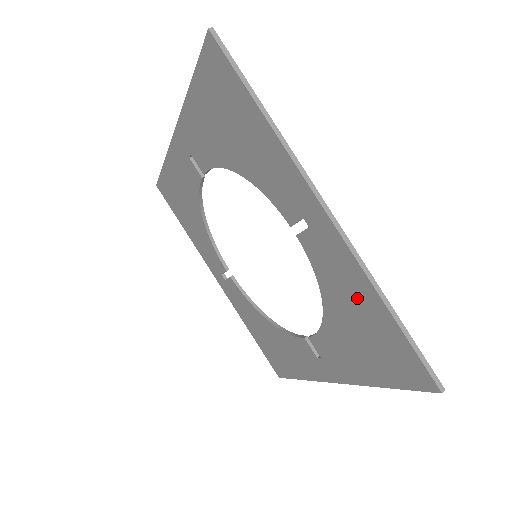
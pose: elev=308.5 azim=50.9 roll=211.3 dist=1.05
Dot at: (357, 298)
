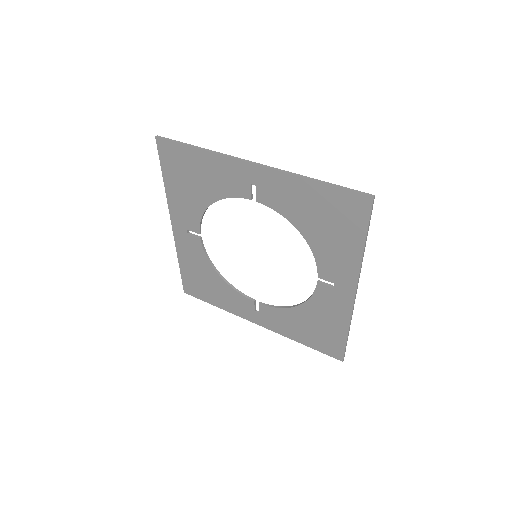
Dot at: (332, 320)
